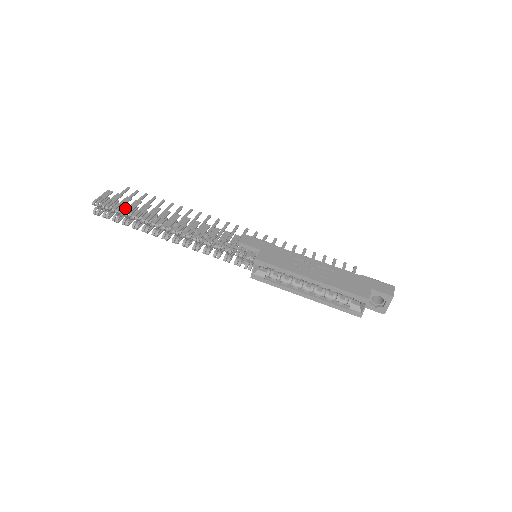
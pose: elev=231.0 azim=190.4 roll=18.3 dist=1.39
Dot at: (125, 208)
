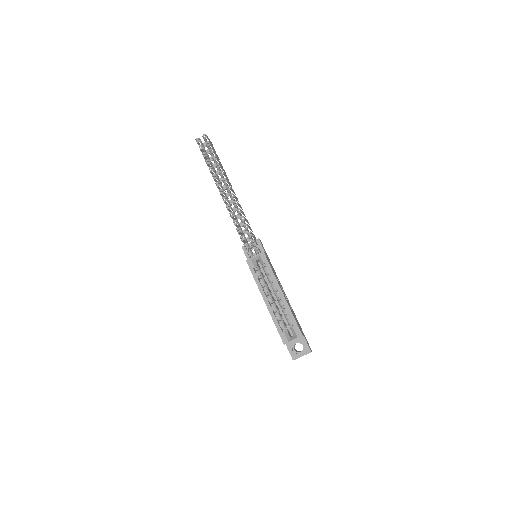
Dot at: (211, 158)
